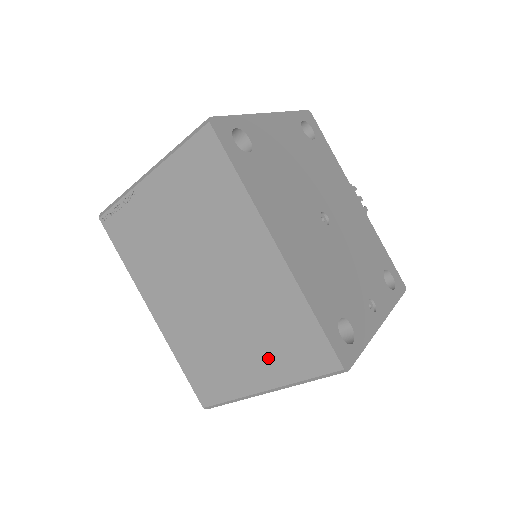
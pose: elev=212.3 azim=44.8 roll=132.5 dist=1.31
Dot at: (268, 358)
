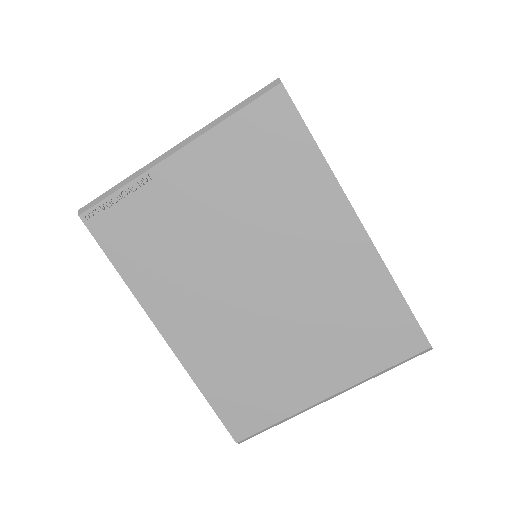
Dot at: (338, 356)
